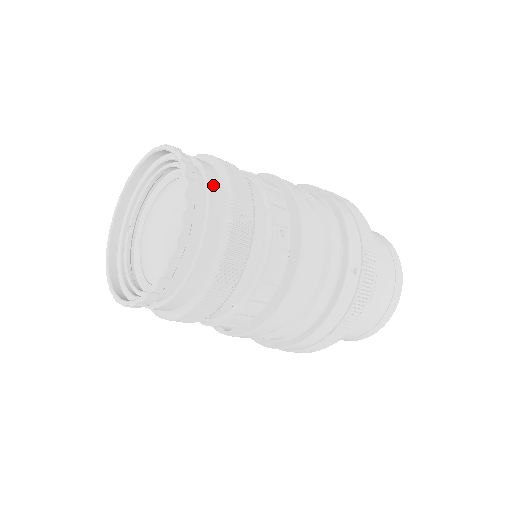
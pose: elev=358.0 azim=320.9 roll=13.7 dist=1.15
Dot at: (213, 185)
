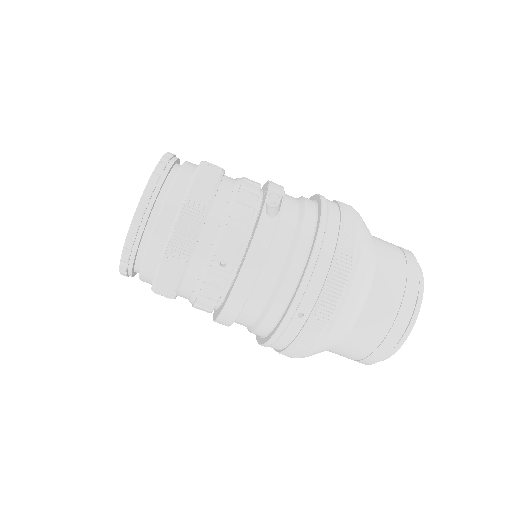
Dot at: (167, 210)
